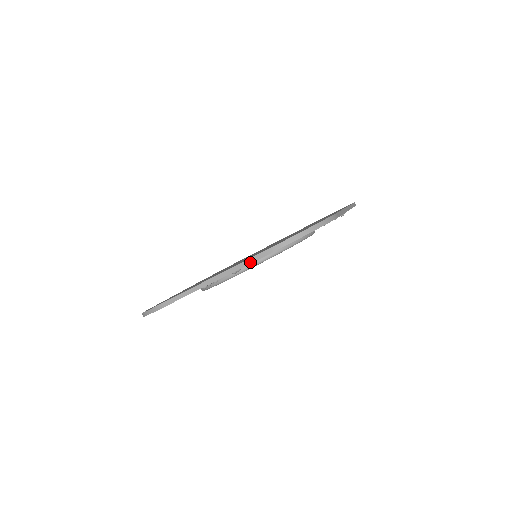
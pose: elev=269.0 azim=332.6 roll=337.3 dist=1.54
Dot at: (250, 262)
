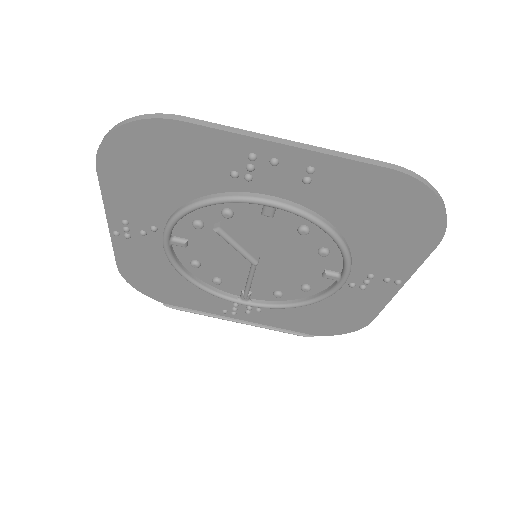
Dot at: (360, 160)
